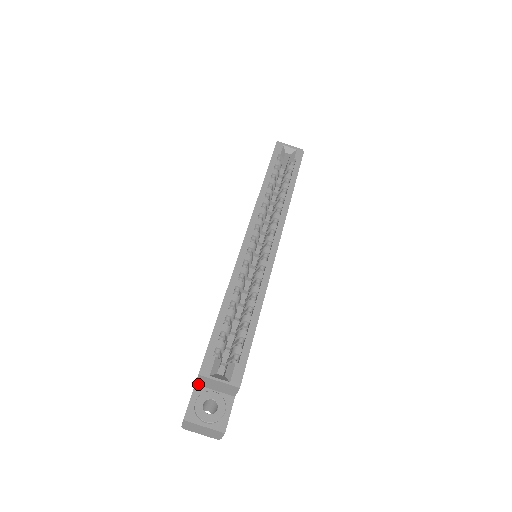
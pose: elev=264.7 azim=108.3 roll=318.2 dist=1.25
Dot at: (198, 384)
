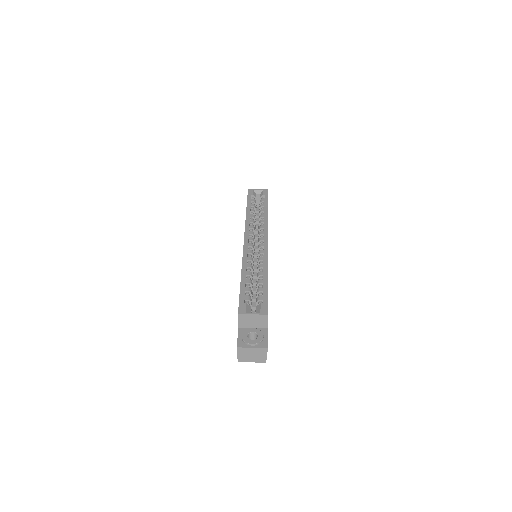
Dot at: (240, 327)
